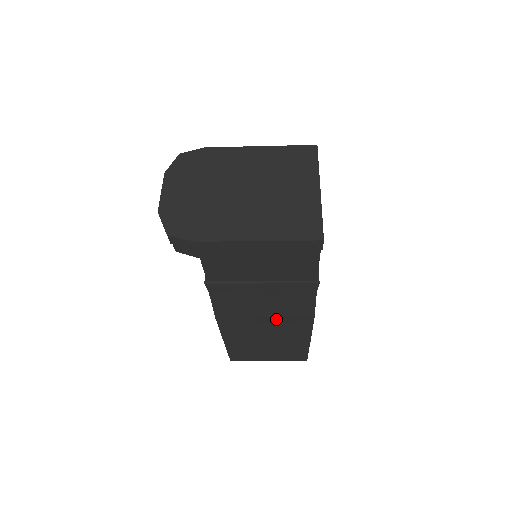
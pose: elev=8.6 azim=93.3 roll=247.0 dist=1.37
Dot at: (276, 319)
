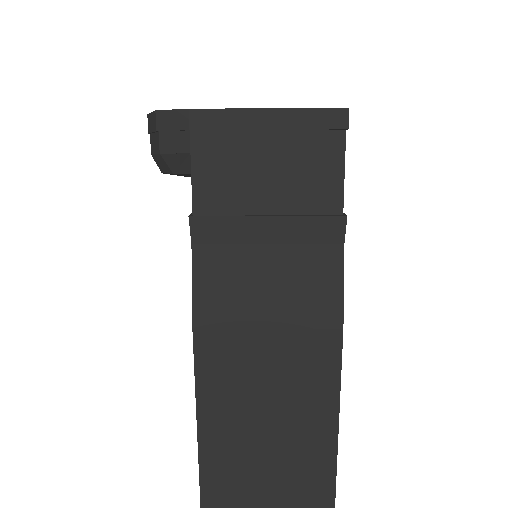
Dot at: (285, 332)
